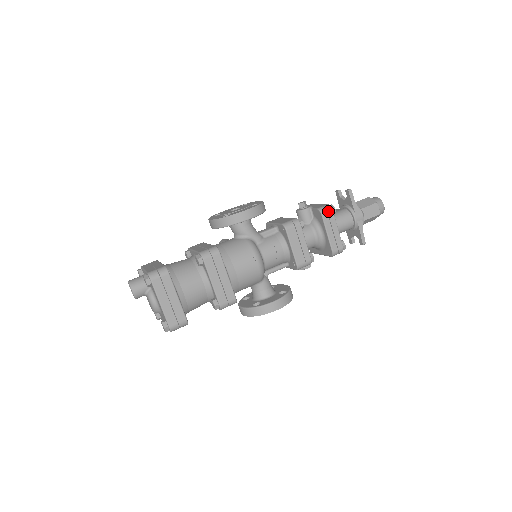
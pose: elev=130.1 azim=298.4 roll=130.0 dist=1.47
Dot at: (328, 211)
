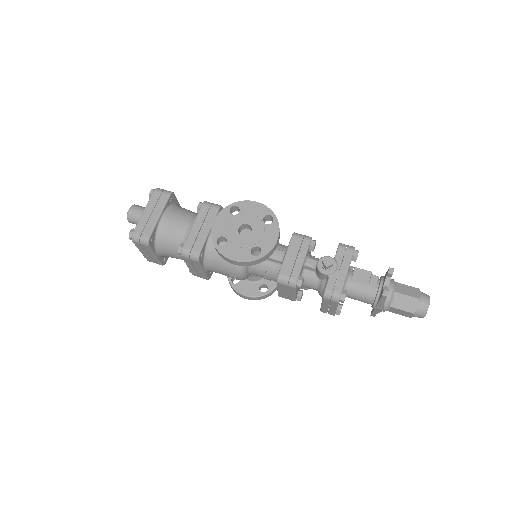
Dot at: (332, 300)
